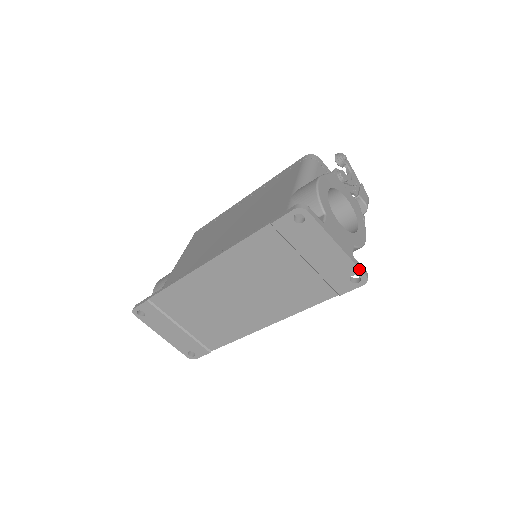
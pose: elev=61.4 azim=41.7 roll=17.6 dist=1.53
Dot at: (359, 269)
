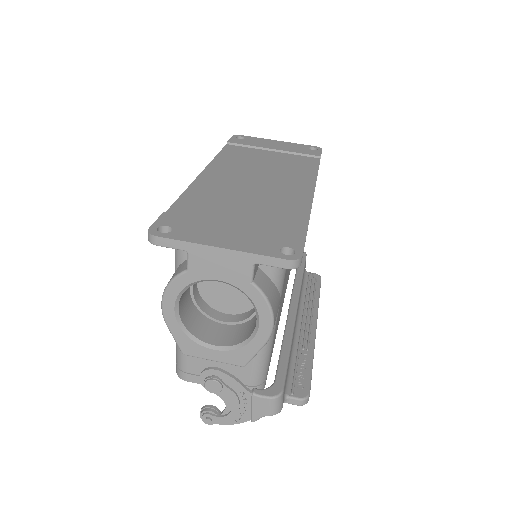
Dot at: (306, 145)
